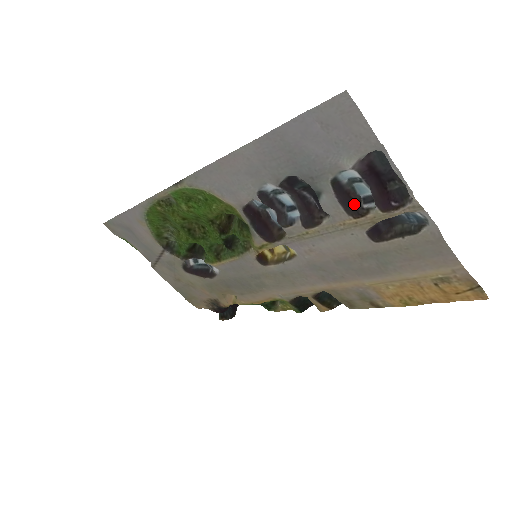
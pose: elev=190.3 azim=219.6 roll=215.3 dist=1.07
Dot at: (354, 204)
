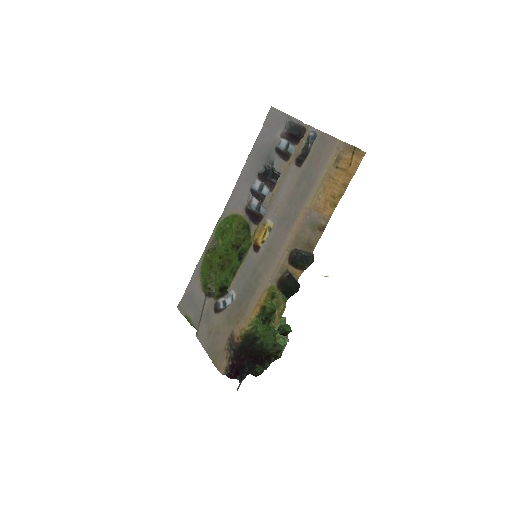
Dot at: (288, 156)
